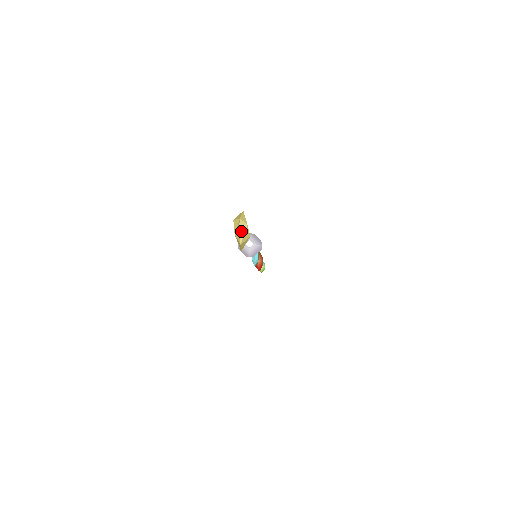
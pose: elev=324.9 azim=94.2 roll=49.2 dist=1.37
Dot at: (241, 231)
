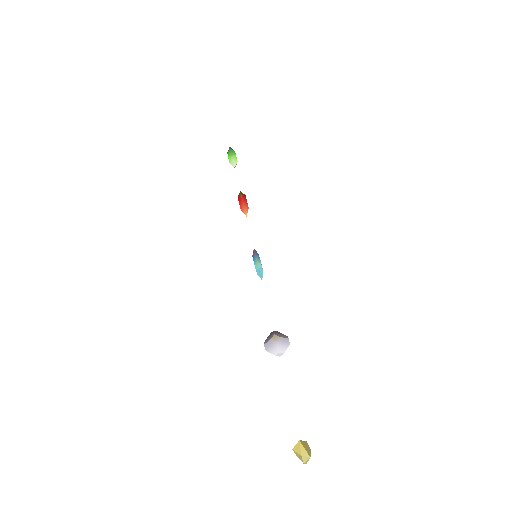
Dot at: (305, 462)
